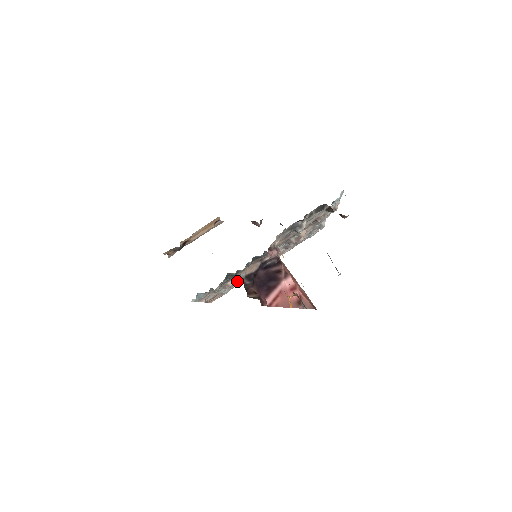
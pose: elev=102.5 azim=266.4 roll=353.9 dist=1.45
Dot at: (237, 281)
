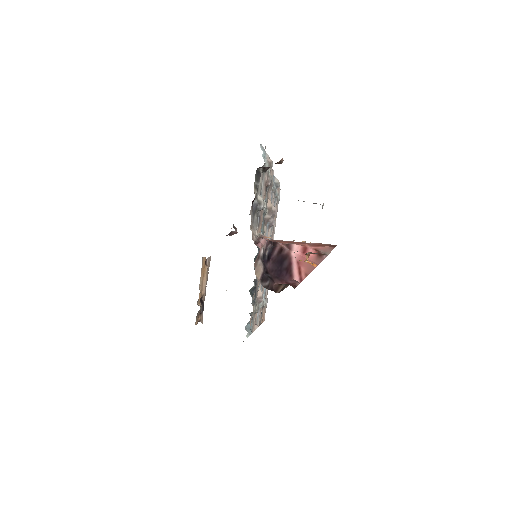
Dot at: occluded
